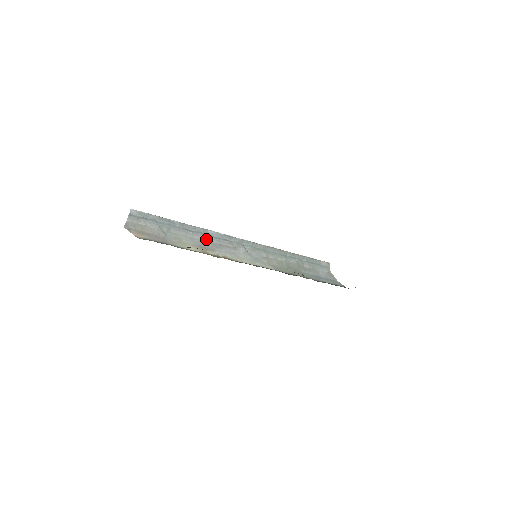
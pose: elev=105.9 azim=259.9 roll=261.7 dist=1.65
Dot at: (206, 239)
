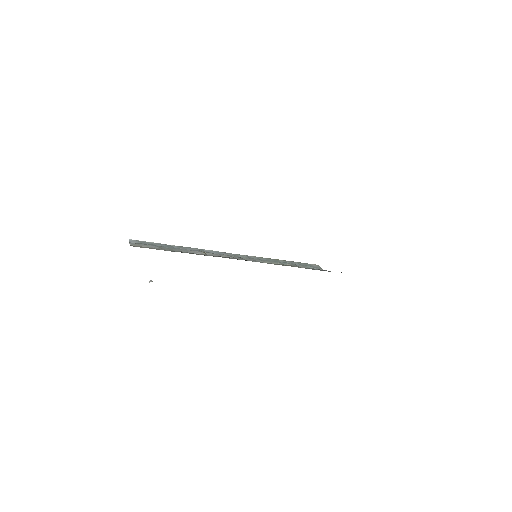
Dot at: (206, 254)
